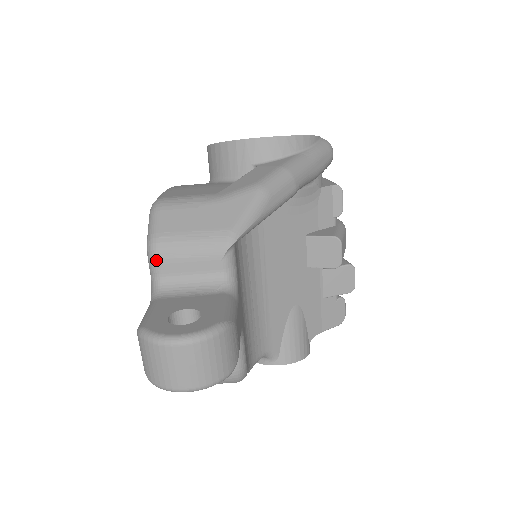
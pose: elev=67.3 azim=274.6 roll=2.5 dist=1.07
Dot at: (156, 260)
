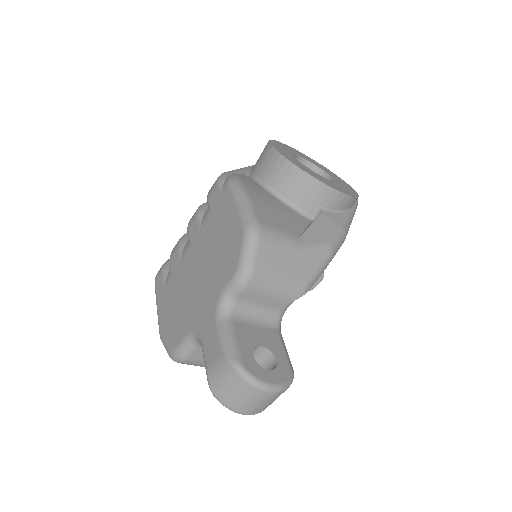
Dot at: (244, 288)
